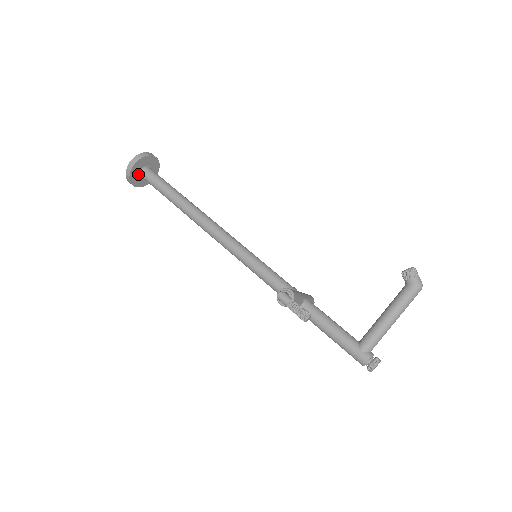
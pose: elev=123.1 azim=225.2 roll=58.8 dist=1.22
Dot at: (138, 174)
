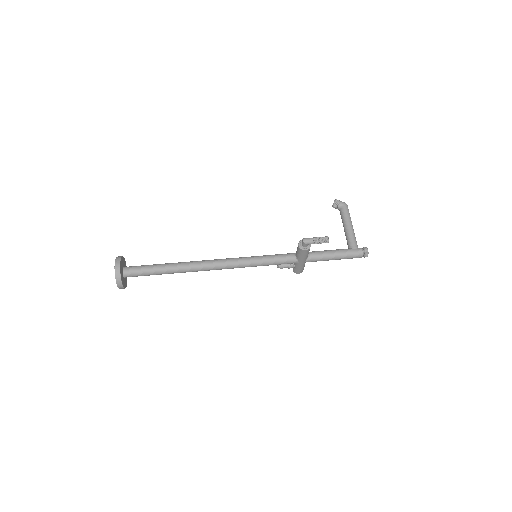
Dot at: (122, 275)
